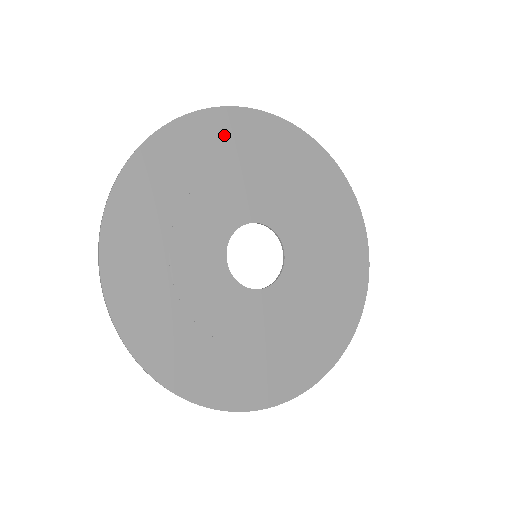
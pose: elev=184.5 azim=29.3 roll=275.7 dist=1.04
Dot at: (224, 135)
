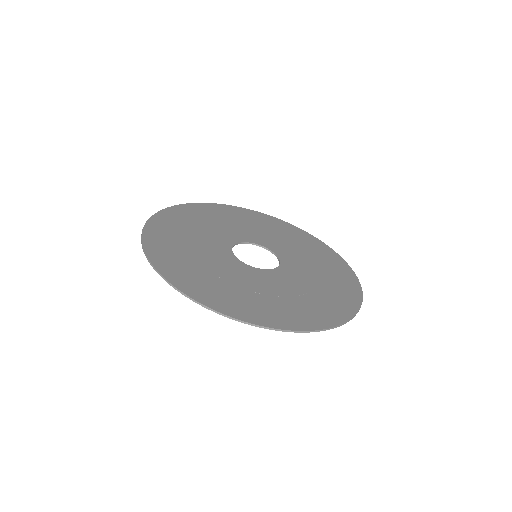
Dot at: (196, 213)
